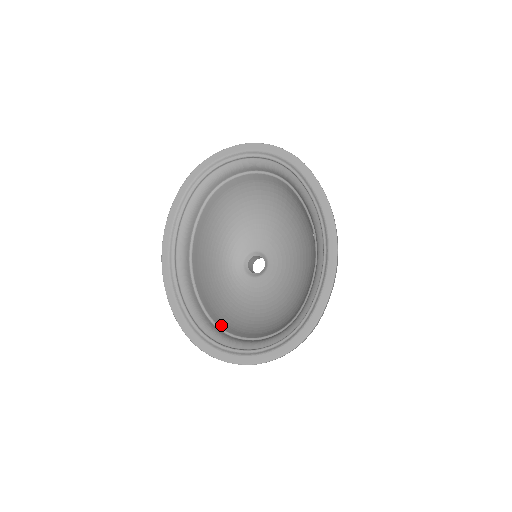
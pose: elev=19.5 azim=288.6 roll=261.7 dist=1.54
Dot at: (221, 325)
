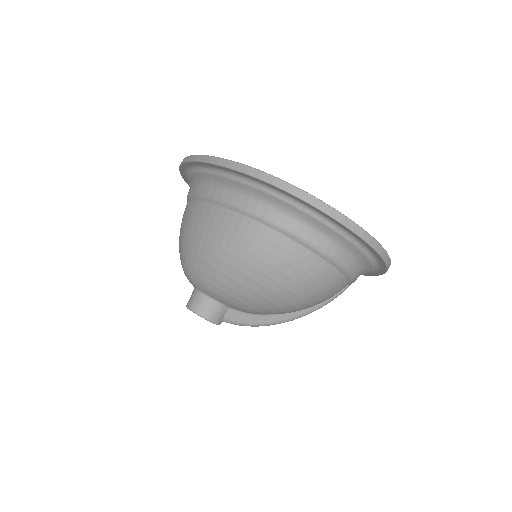
Dot at: occluded
